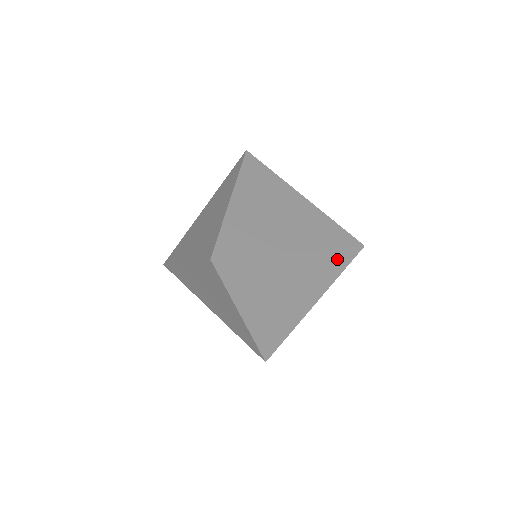
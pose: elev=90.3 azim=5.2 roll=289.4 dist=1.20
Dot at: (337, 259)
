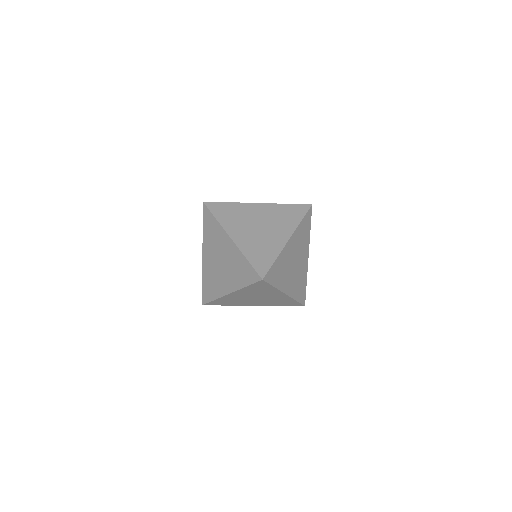
Dot at: (291, 303)
